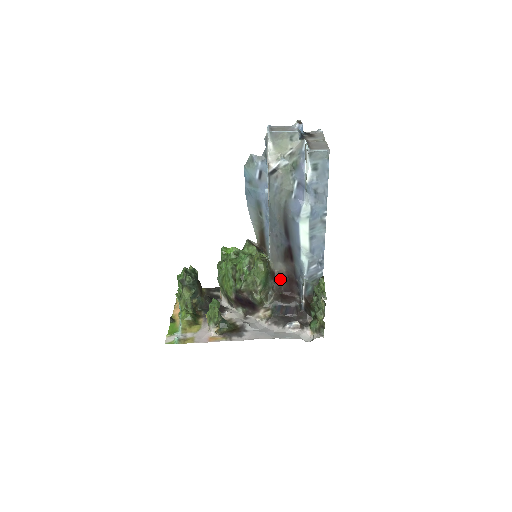
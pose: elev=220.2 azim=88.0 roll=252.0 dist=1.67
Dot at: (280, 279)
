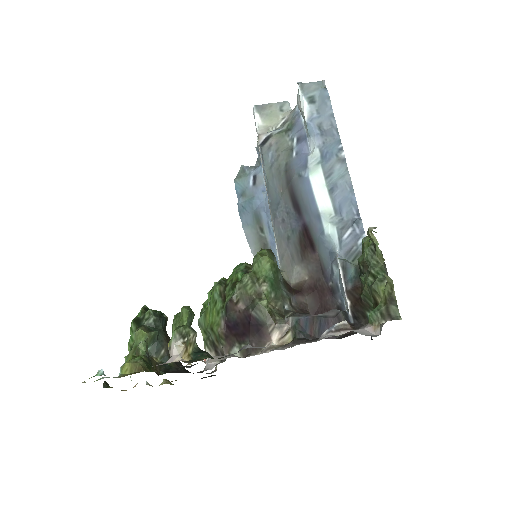
Dot at: (302, 293)
